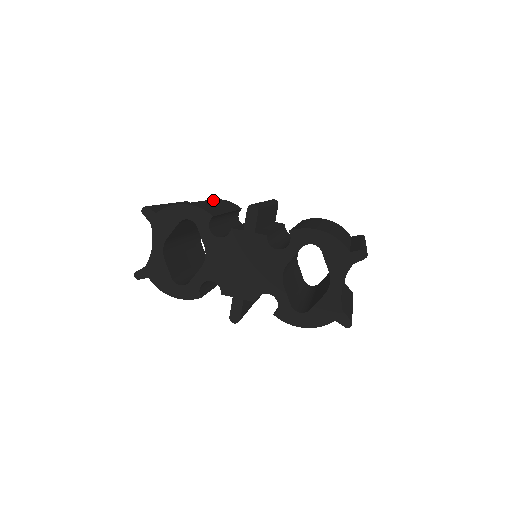
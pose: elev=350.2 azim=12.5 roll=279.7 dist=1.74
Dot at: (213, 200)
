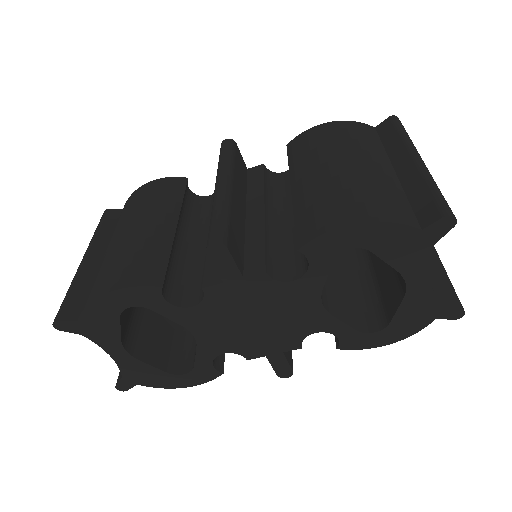
Dot at: (140, 204)
